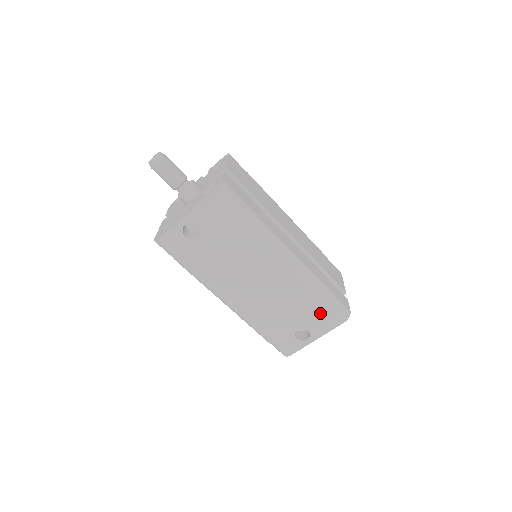
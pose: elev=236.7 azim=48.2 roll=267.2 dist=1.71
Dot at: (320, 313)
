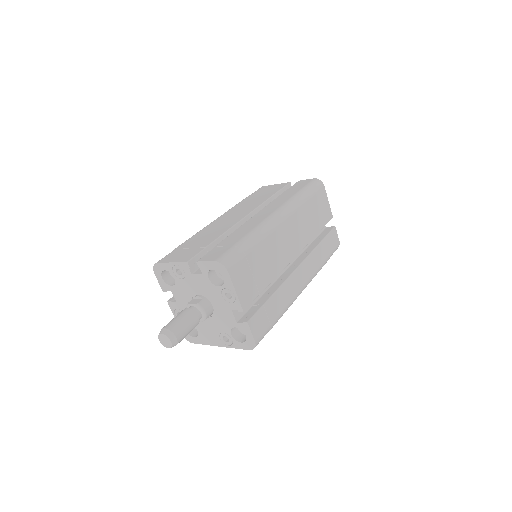
Dot at: occluded
